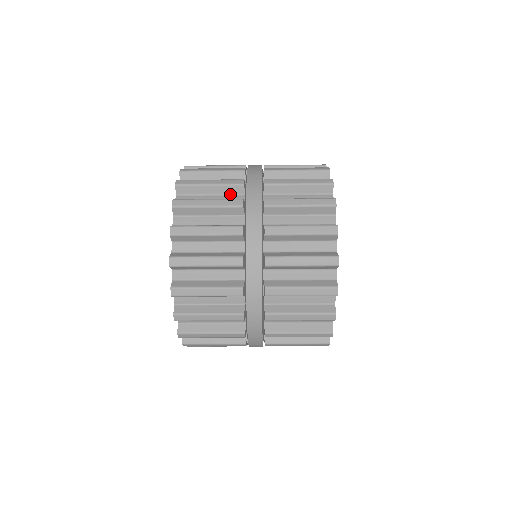
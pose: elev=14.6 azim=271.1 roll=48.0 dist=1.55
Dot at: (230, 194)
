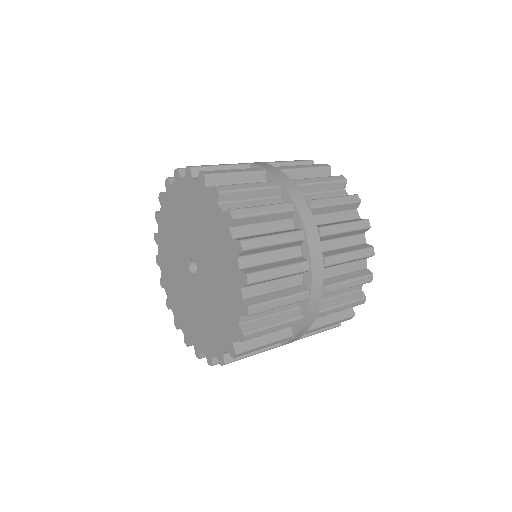
Dot at: (280, 220)
